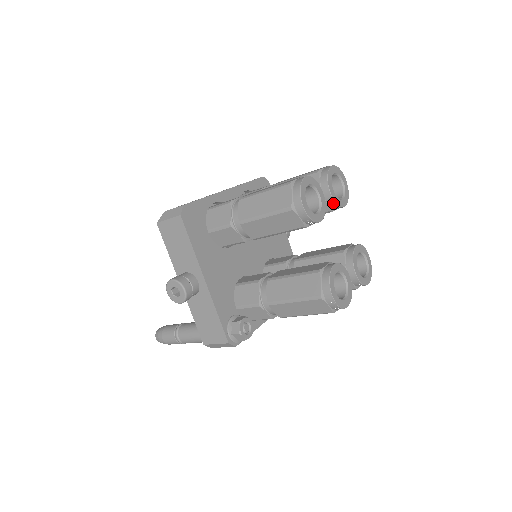
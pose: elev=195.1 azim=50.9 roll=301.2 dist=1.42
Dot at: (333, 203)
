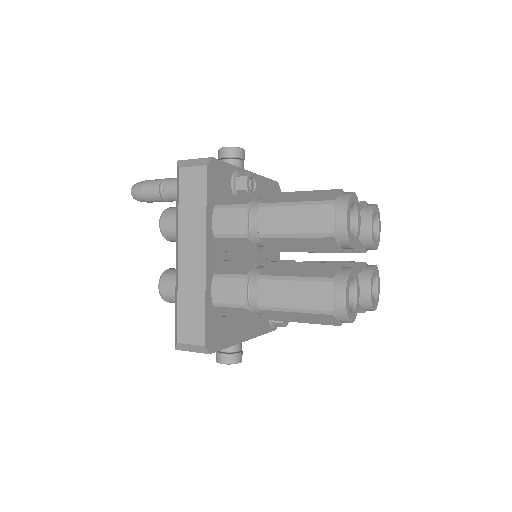
Dot at: occluded
